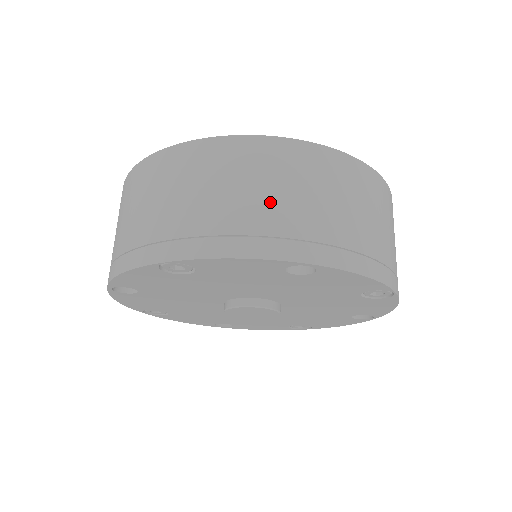
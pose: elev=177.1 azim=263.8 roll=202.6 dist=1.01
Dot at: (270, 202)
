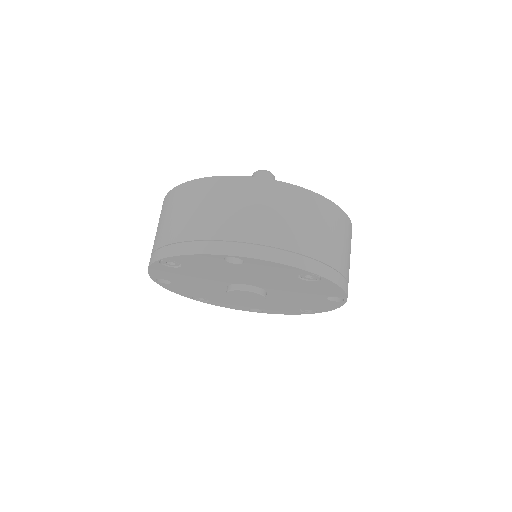
Dot at: (213, 218)
